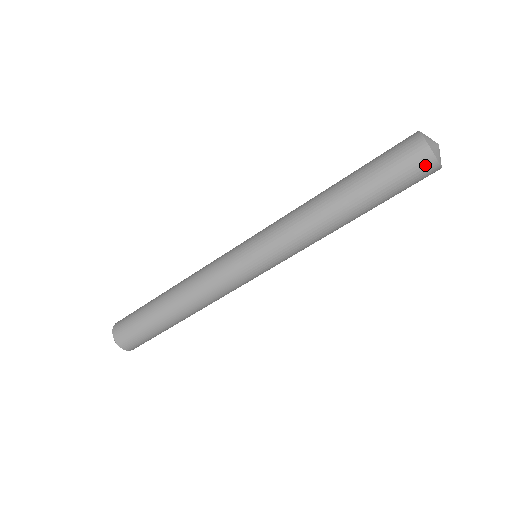
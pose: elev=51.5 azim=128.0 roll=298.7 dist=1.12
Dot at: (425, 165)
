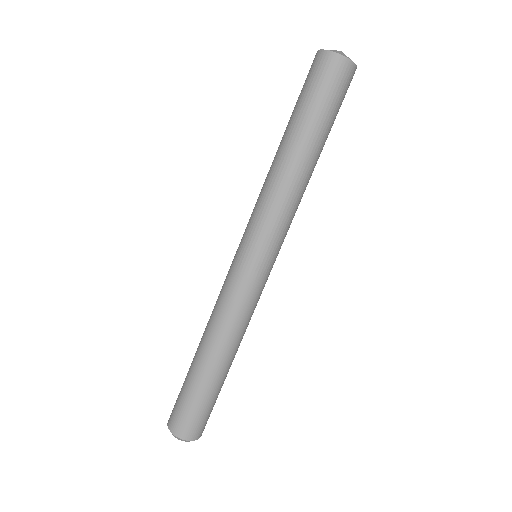
Dot at: (337, 67)
